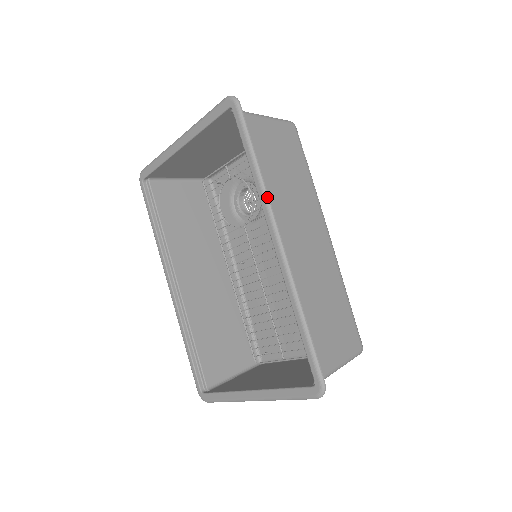
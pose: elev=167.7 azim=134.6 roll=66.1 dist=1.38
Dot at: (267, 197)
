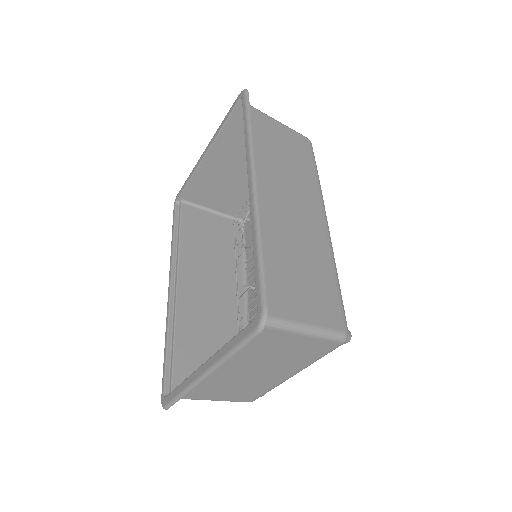
Dot at: (252, 148)
